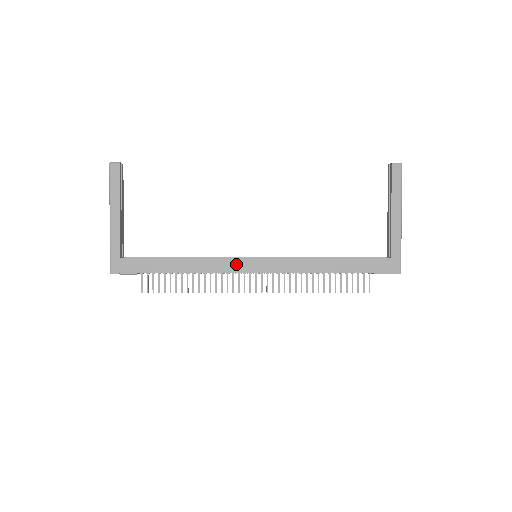
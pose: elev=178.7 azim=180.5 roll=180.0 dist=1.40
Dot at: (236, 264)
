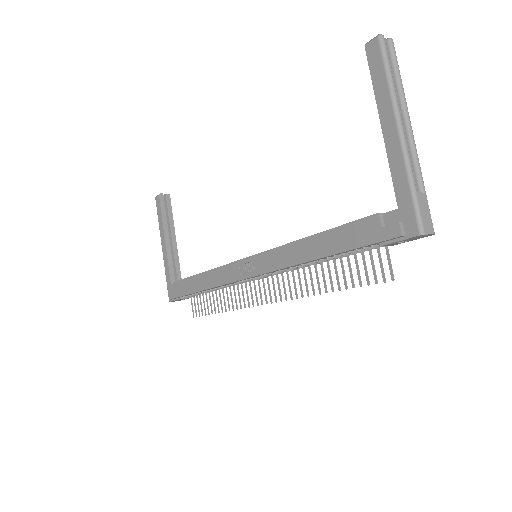
Dot at: (233, 271)
